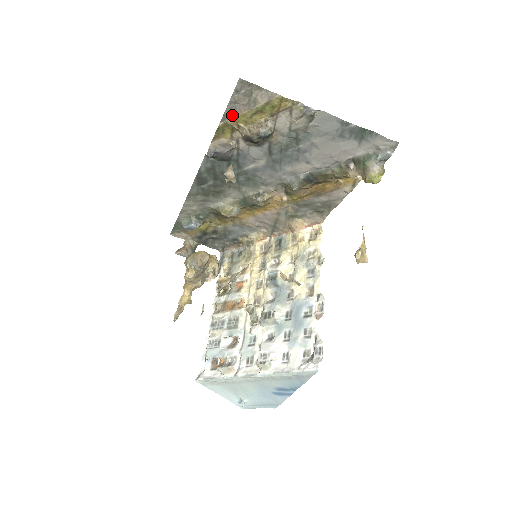
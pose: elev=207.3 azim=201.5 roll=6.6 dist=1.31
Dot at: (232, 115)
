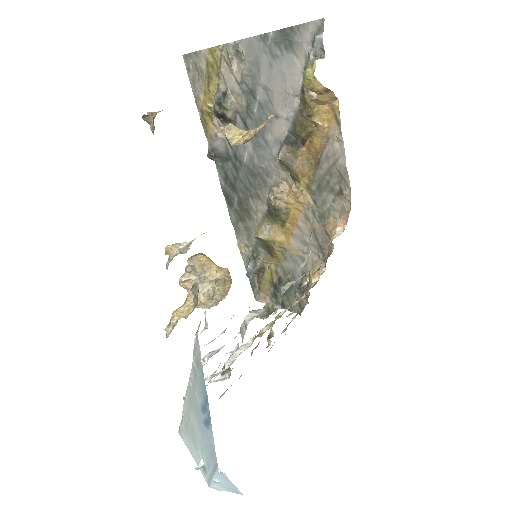
Dot at: (200, 98)
